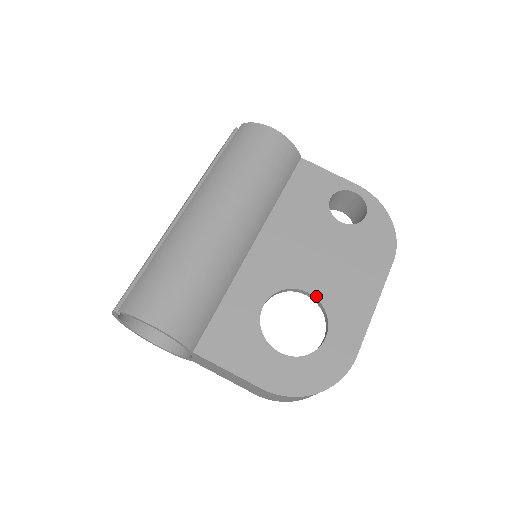
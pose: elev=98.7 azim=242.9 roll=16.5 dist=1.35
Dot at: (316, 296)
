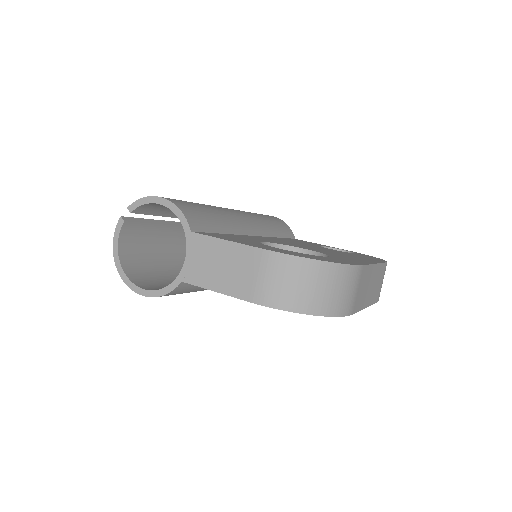
Dot at: (315, 251)
